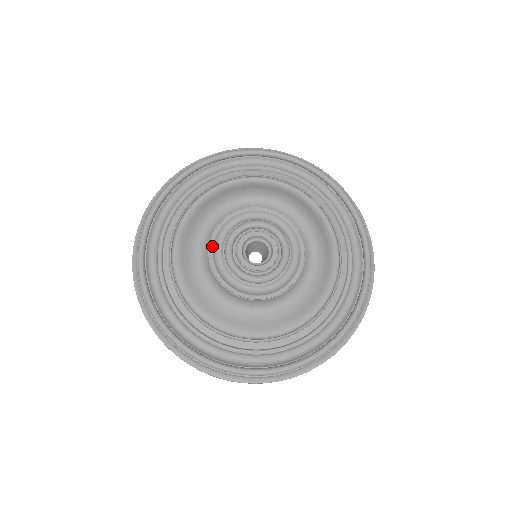
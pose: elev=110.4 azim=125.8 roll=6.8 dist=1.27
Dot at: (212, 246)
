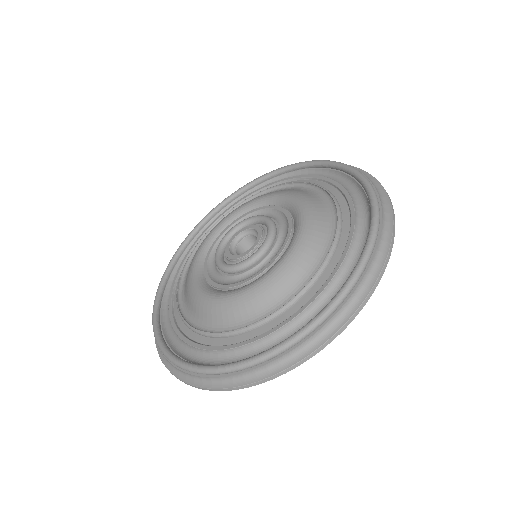
Dot at: (206, 274)
